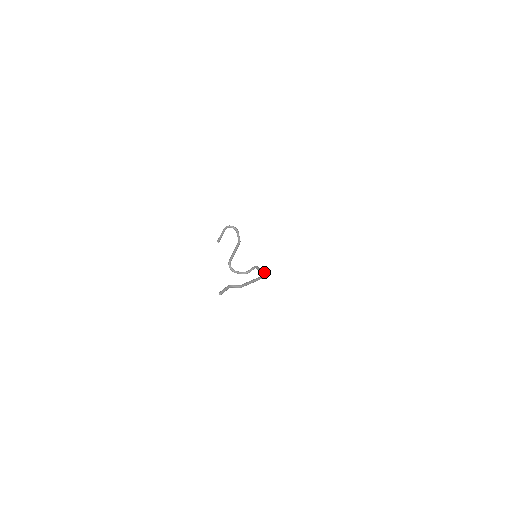
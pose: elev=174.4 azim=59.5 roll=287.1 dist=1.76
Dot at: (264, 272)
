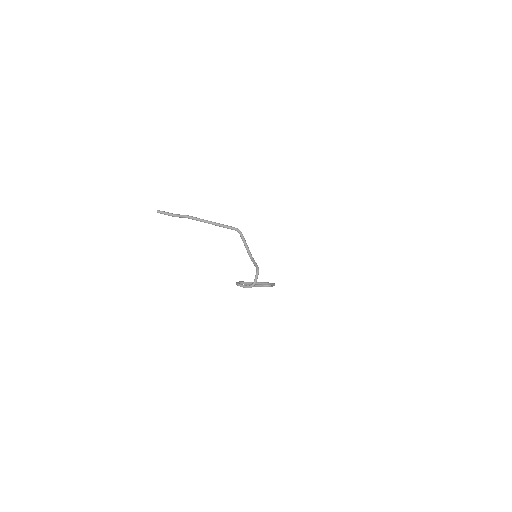
Dot at: (247, 247)
